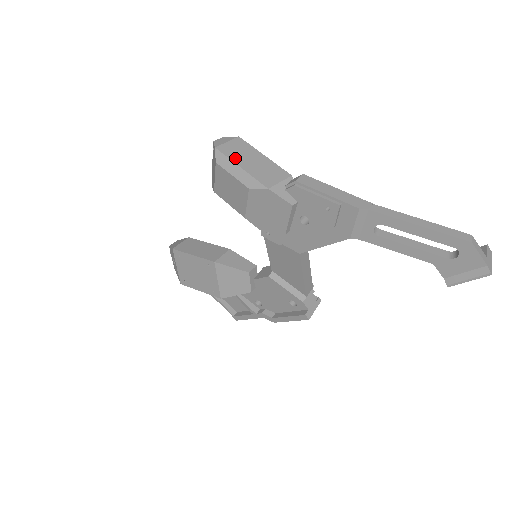
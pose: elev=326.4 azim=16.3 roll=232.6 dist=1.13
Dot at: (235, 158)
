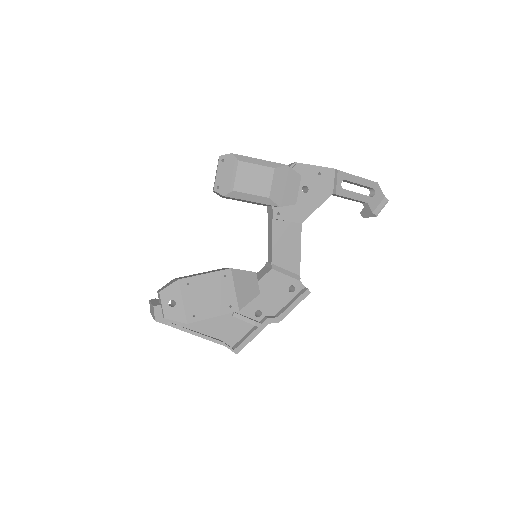
Dot at: (249, 157)
